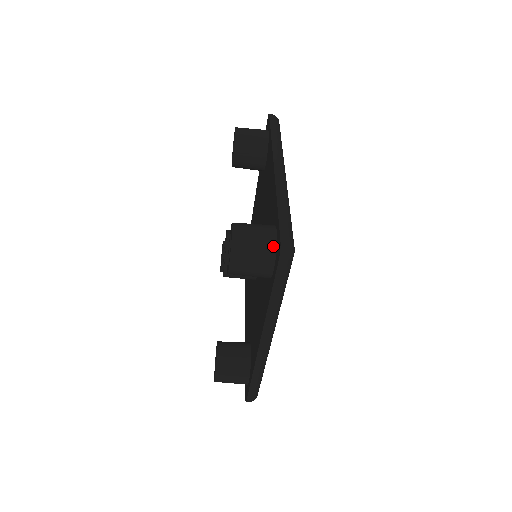
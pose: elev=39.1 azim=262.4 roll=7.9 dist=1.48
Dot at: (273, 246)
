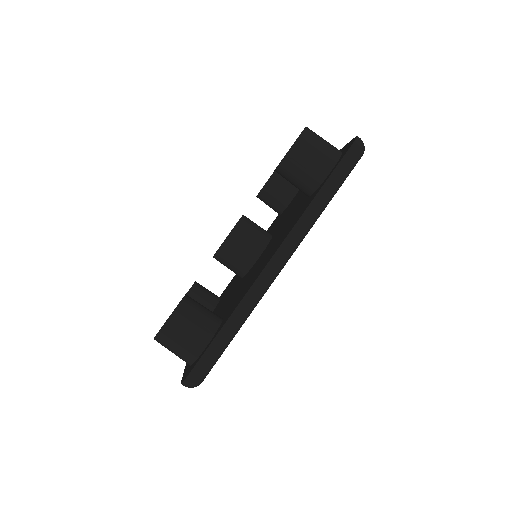
Dot at: (339, 151)
